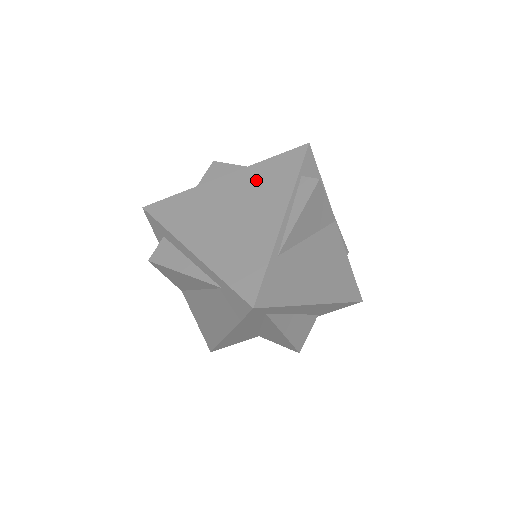
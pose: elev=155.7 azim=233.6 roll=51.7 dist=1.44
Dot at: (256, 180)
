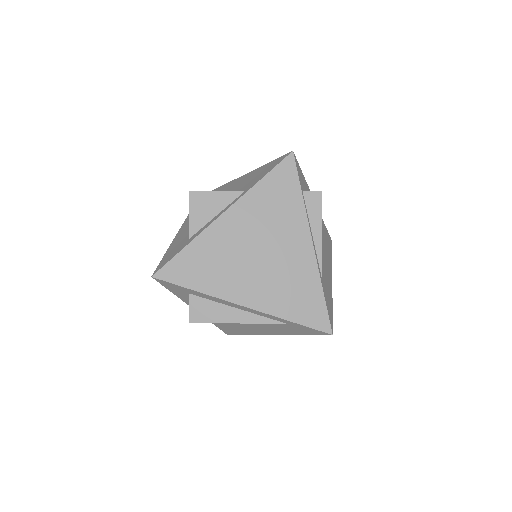
Dot at: (262, 210)
